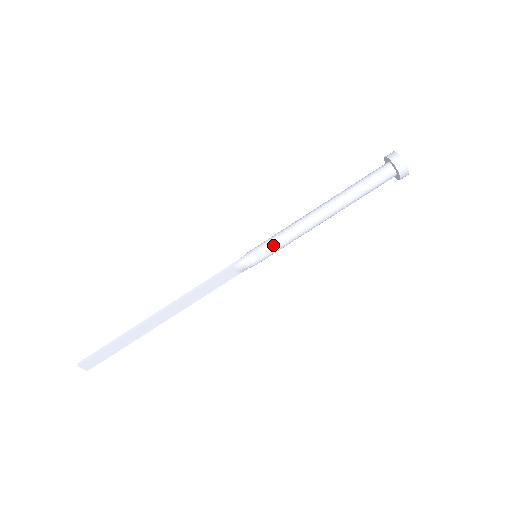
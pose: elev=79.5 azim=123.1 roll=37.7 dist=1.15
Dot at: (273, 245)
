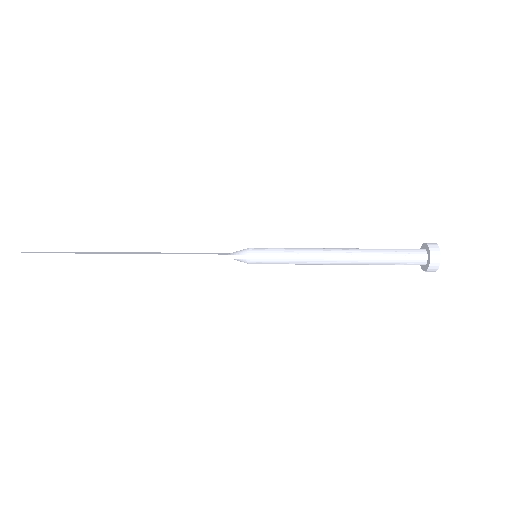
Dot at: (278, 262)
